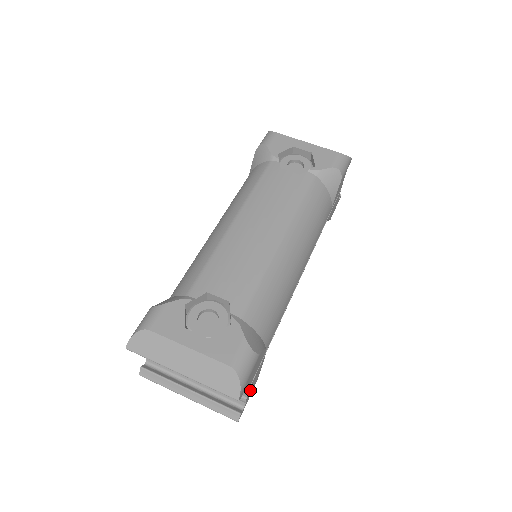
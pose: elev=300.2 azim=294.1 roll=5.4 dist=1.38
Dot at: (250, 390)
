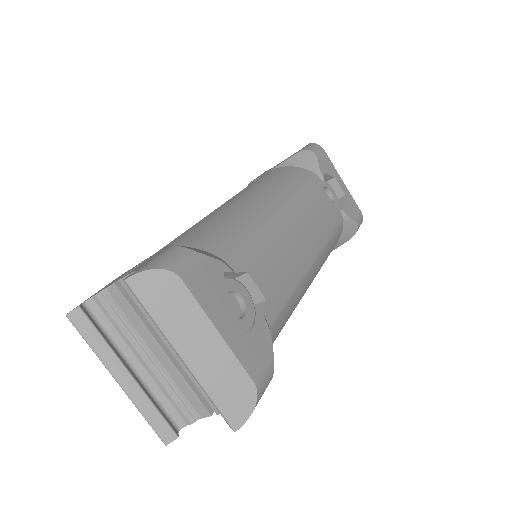
Dot at: occluded
